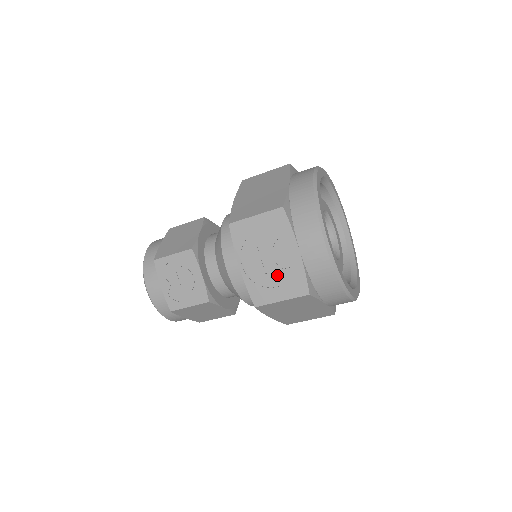
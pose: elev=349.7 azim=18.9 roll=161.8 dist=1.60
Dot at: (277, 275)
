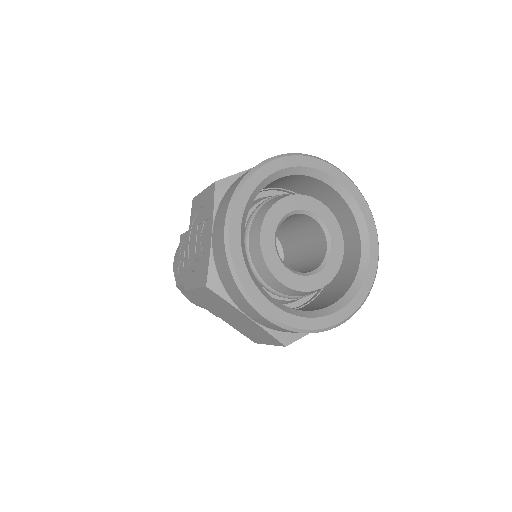
Dot at: (198, 258)
